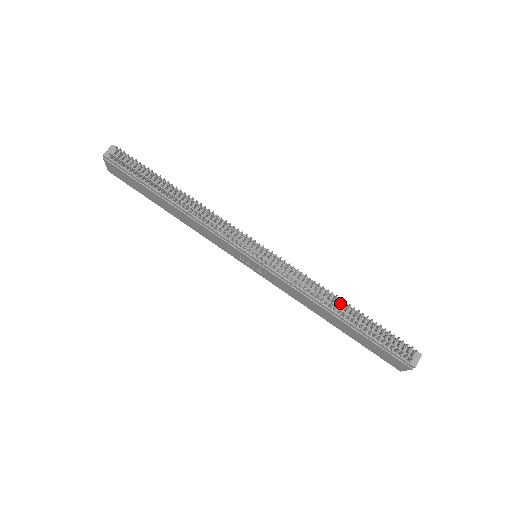
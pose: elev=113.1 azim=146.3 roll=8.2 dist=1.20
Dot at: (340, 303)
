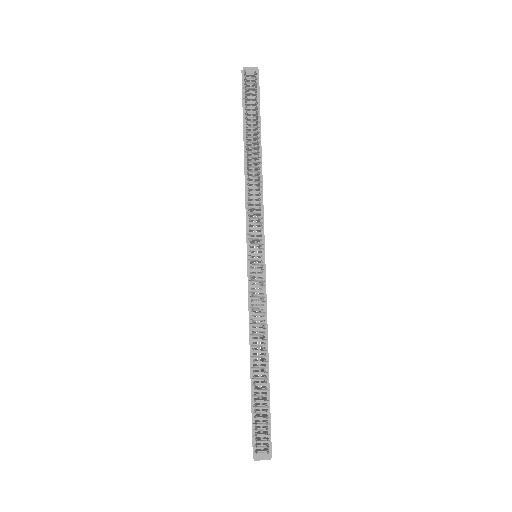
Dot at: (264, 356)
